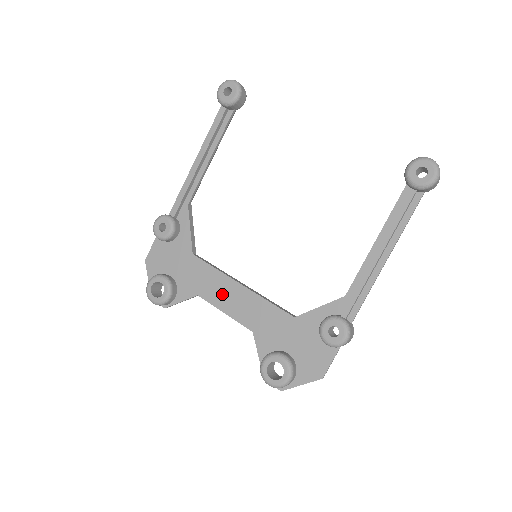
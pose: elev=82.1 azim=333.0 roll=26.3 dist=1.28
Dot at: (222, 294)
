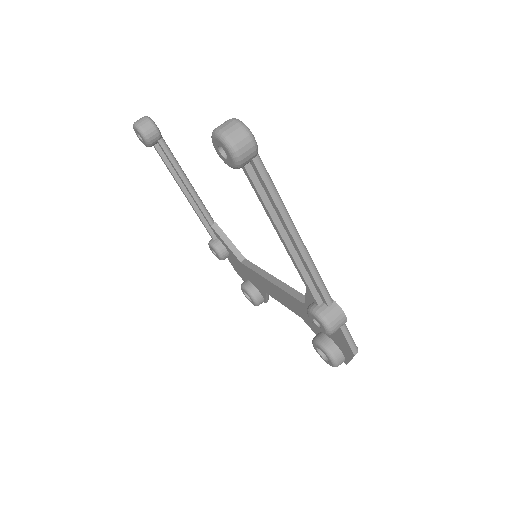
Dot at: (270, 290)
